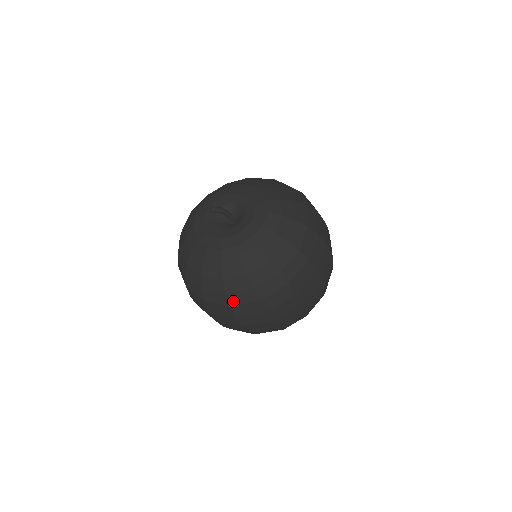
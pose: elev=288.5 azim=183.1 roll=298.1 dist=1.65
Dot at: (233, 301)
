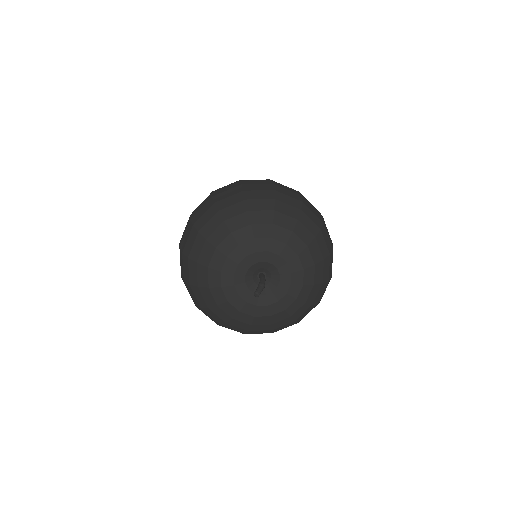
Dot at: occluded
